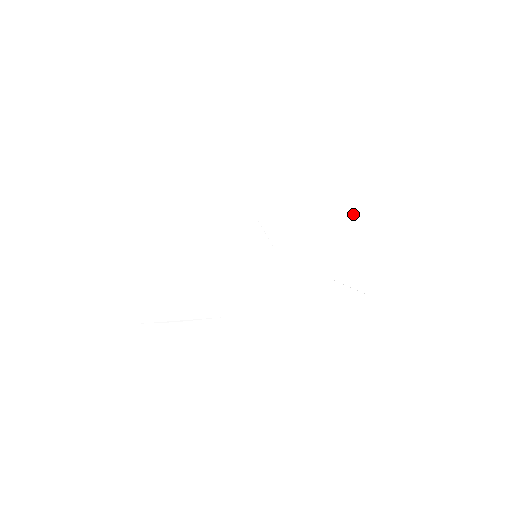
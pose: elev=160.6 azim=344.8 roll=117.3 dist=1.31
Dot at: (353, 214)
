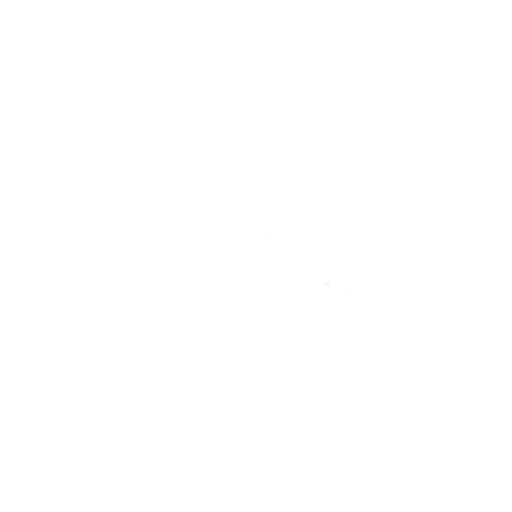
Dot at: (340, 222)
